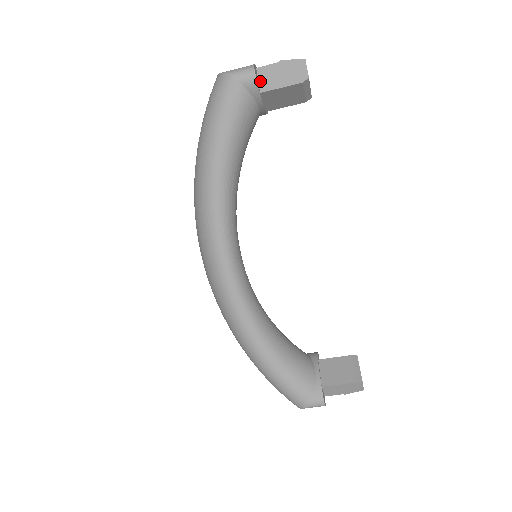
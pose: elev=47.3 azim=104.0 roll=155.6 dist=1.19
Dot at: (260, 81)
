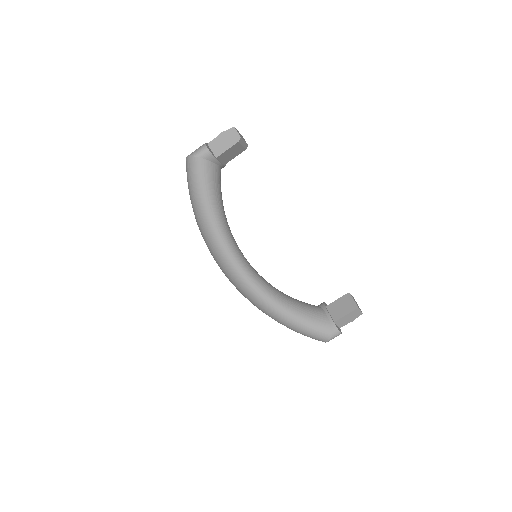
Dot at: (213, 151)
